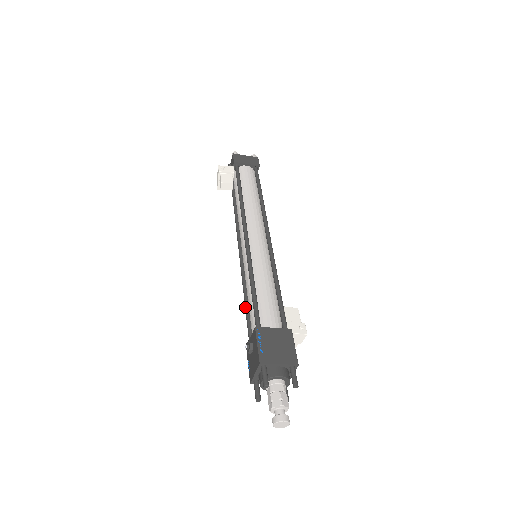
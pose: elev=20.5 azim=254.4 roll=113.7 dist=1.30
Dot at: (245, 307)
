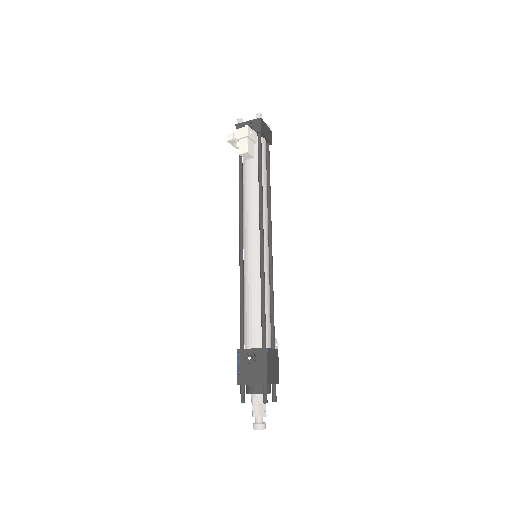
Dot at: (242, 308)
